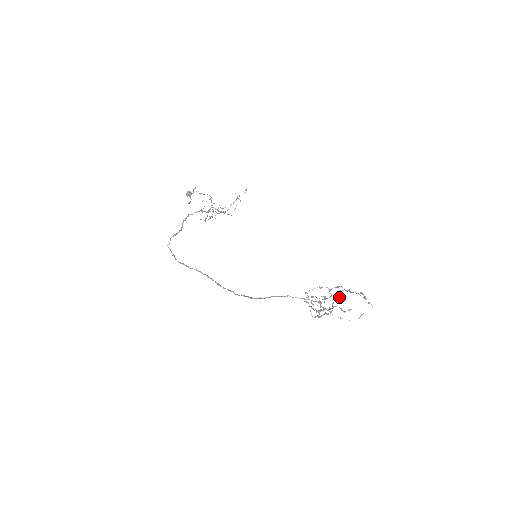
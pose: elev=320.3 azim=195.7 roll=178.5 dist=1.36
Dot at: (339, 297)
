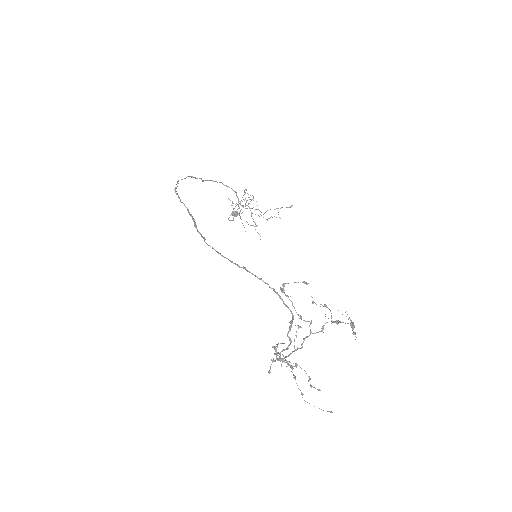
Dot at: occluded
